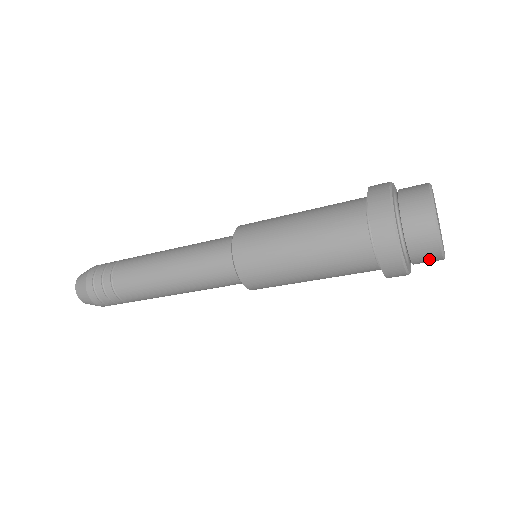
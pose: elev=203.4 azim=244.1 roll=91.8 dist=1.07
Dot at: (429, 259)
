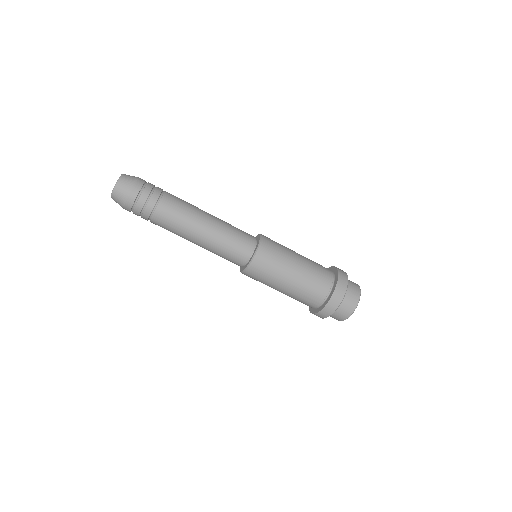
Dot at: (341, 316)
